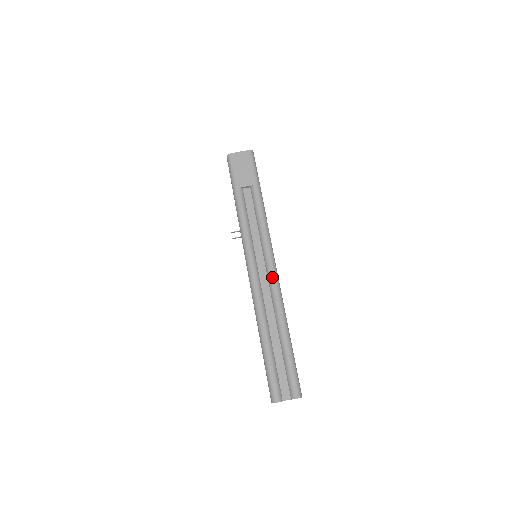
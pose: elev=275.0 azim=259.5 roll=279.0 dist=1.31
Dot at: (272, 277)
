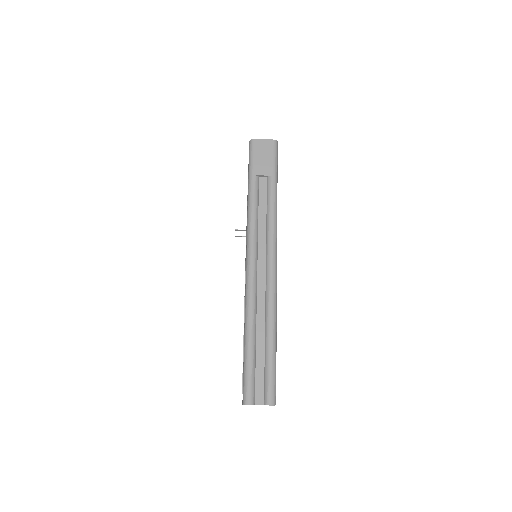
Dot at: (270, 273)
